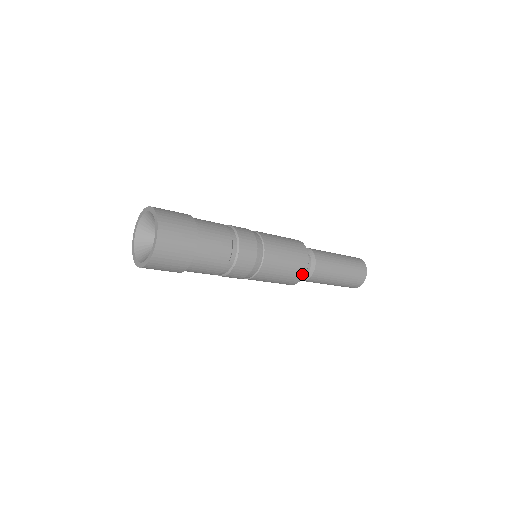
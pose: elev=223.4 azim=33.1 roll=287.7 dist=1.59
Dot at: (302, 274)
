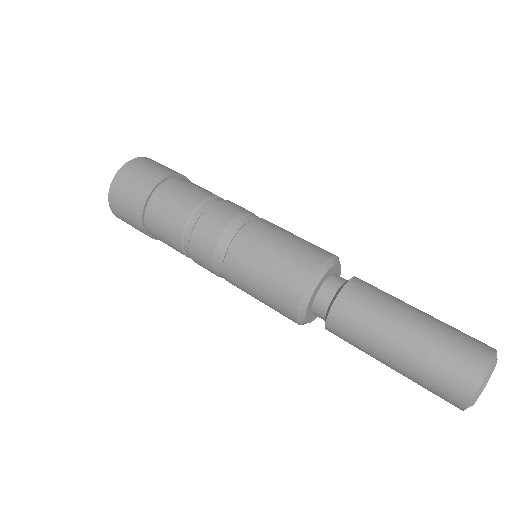
Dot at: (292, 311)
